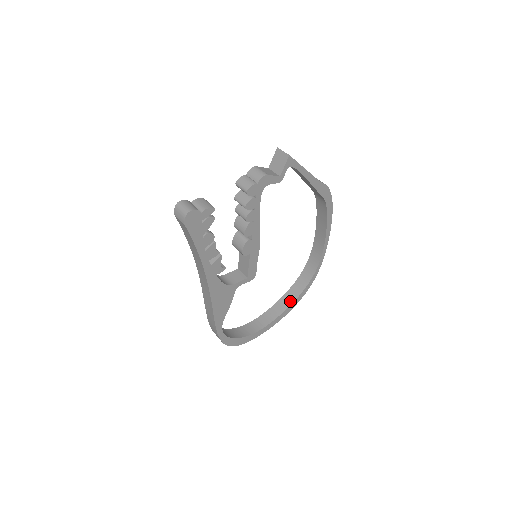
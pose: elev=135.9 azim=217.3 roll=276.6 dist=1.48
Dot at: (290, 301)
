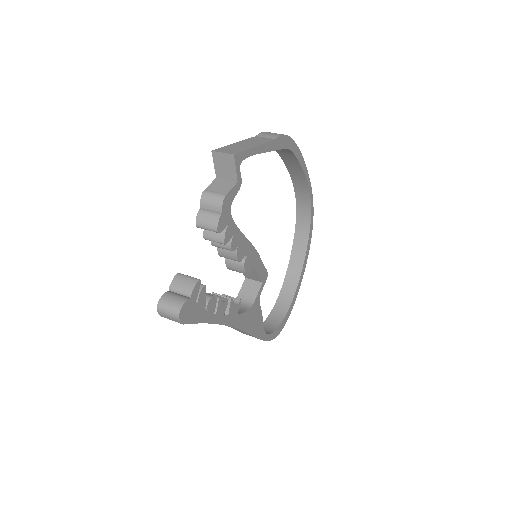
Dot at: (303, 249)
